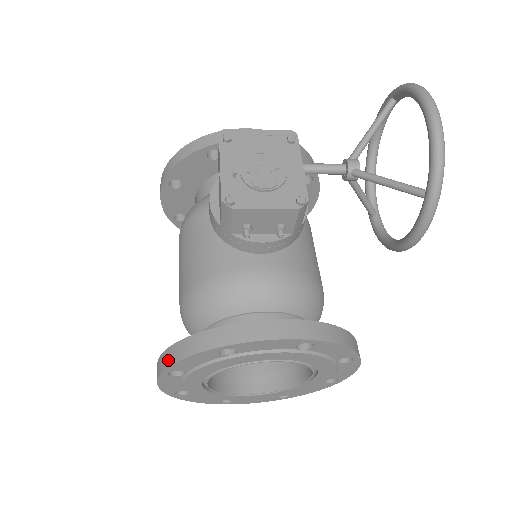
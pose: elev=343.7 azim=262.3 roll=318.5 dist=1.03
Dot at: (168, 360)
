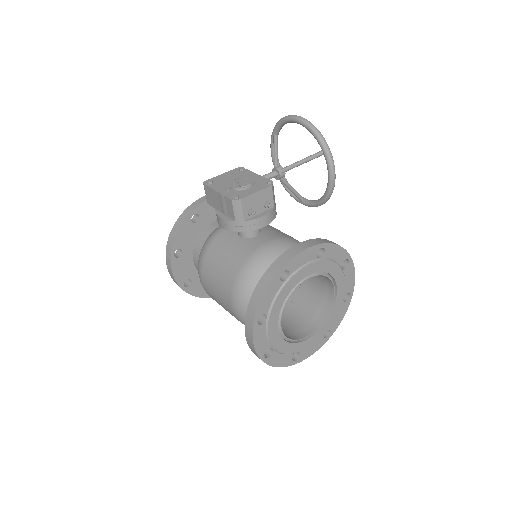
Dot at: (254, 308)
